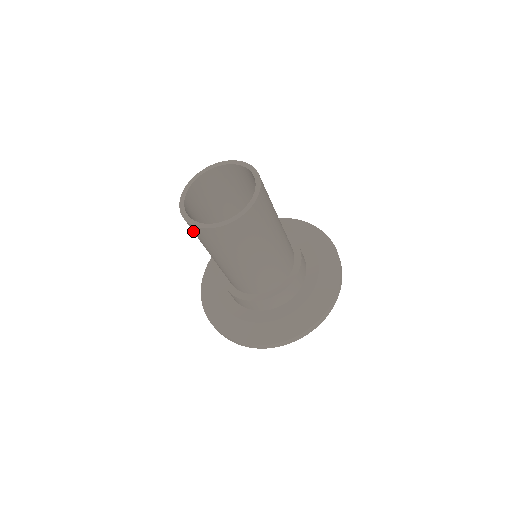
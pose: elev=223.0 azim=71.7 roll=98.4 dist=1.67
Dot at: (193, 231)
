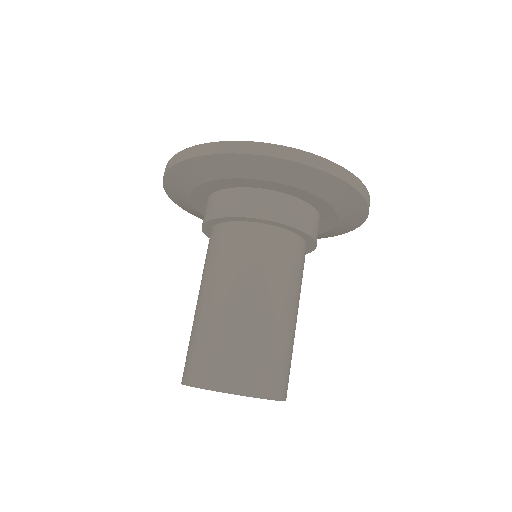
Dot at: occluded
